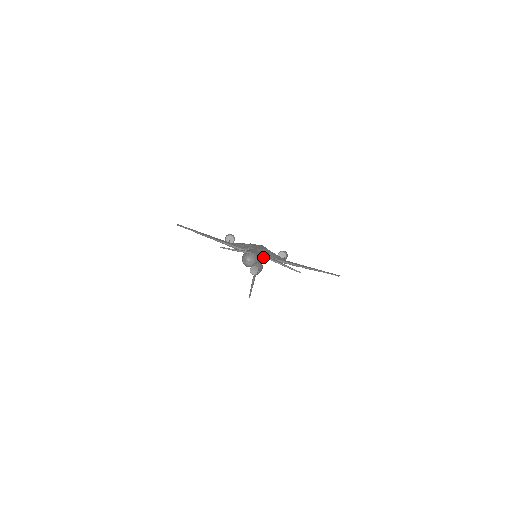
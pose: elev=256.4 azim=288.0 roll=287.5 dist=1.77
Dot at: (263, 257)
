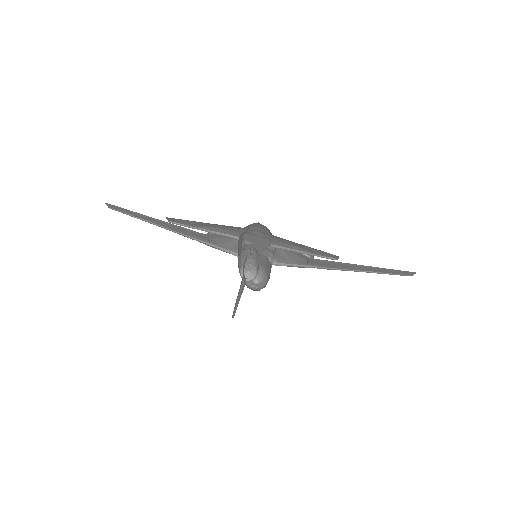
Dot at: (272, 264)
